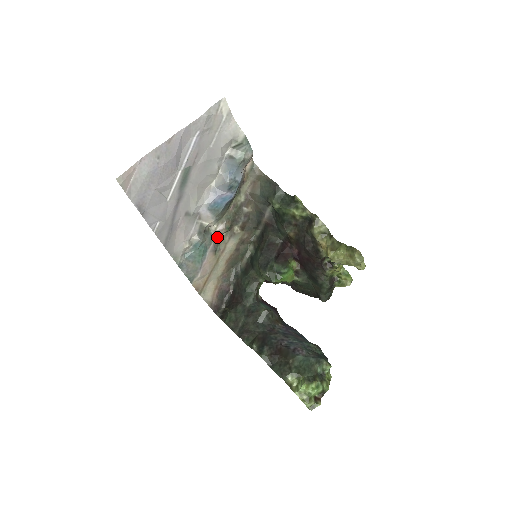
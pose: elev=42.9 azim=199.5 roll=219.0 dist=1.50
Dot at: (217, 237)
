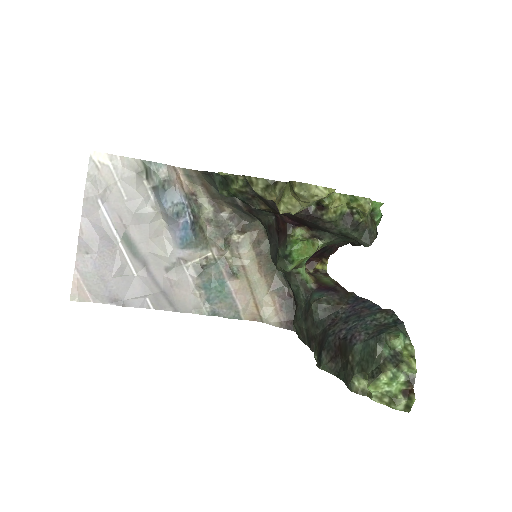
Dot at: (223, 261)
